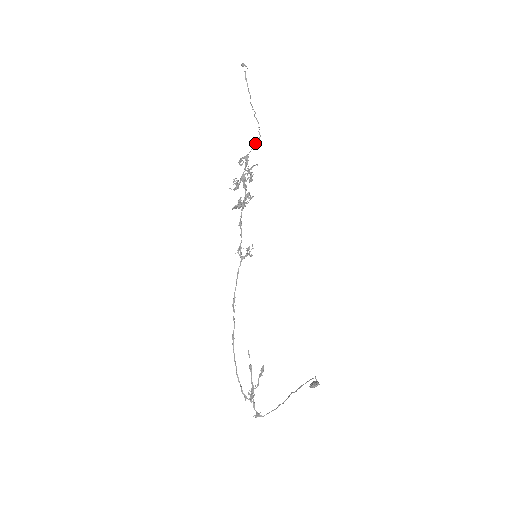
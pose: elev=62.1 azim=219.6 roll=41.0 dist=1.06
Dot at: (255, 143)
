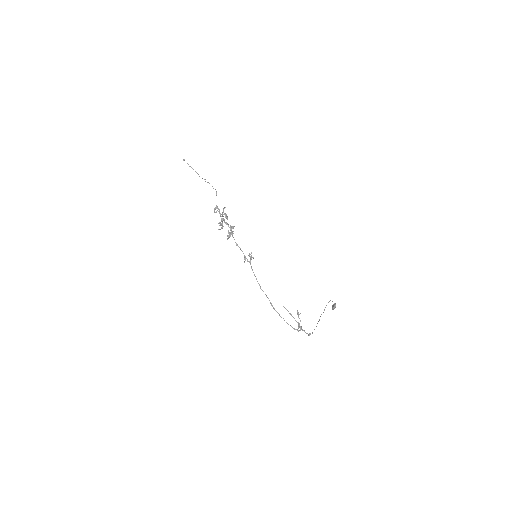
Dot at: occluded
